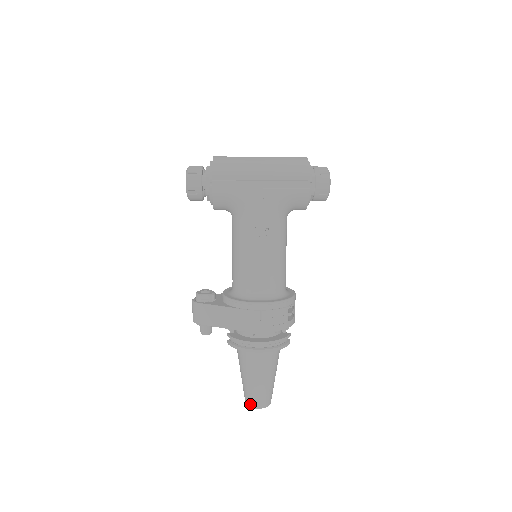
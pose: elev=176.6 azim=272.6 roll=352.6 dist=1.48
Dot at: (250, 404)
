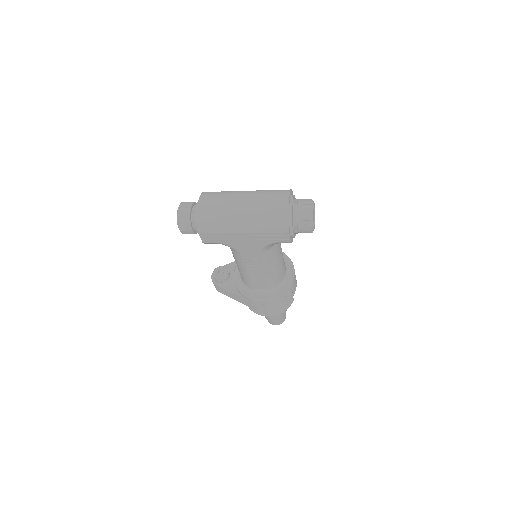
Dot at: (269, 322)
